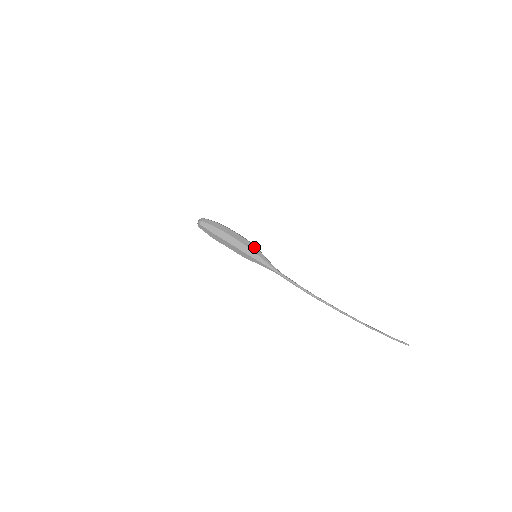
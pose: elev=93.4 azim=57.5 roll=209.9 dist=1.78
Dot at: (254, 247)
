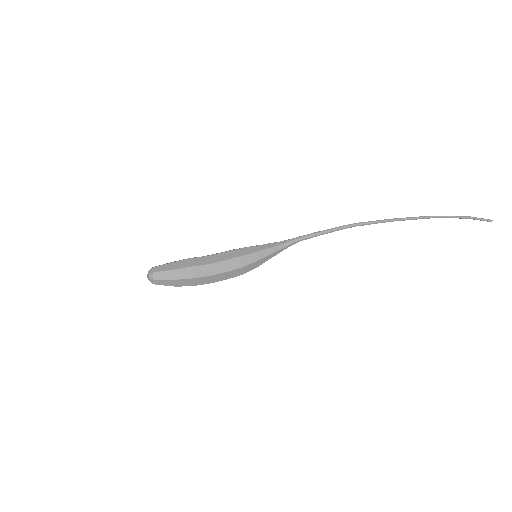
Dot at: occluded
